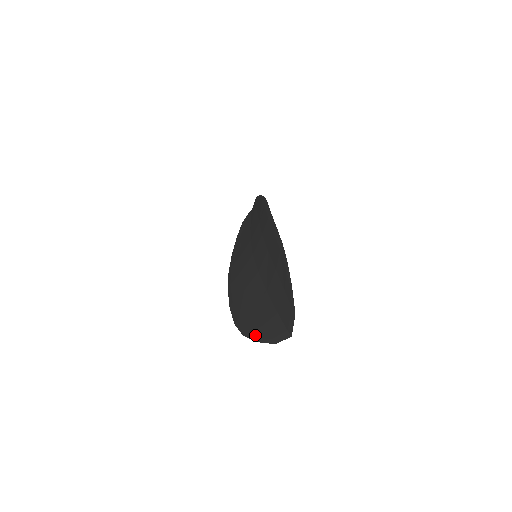
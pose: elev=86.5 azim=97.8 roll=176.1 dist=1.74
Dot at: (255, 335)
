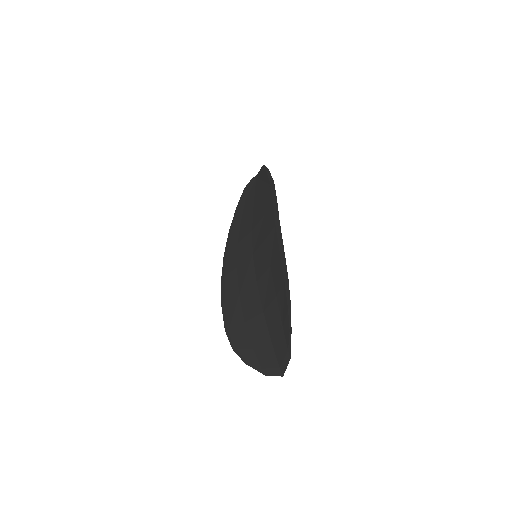
Dot at: (245, 356)
